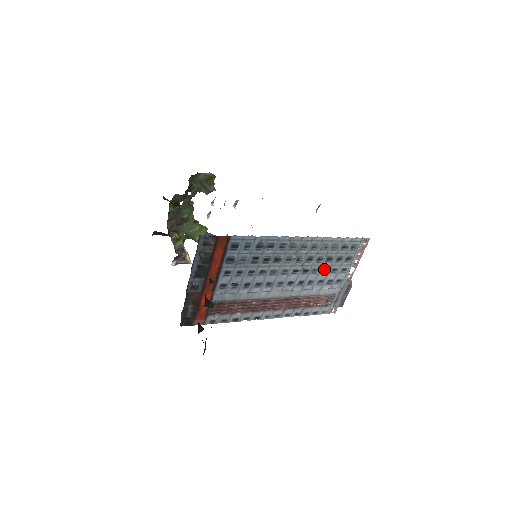
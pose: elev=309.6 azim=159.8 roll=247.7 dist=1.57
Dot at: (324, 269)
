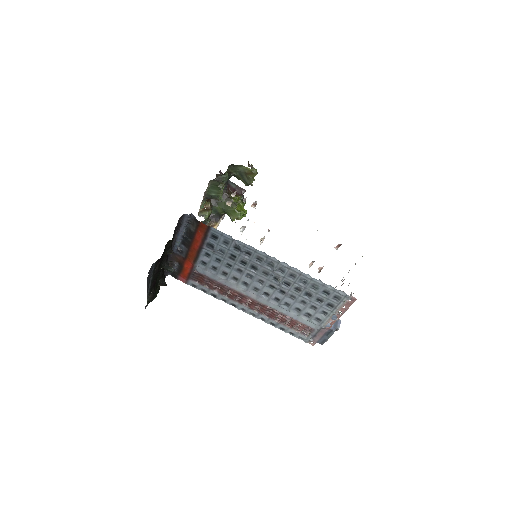
Dot at: (303, 300)
